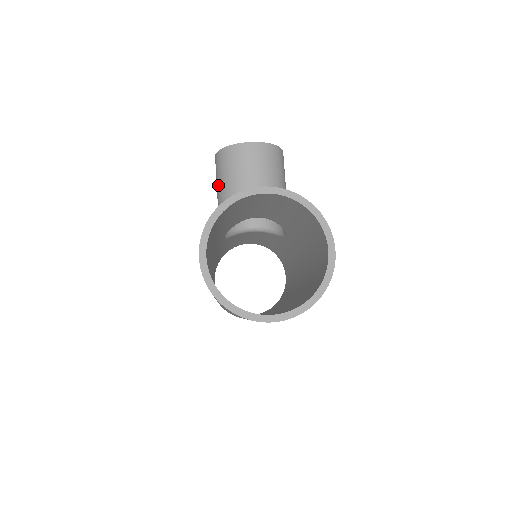
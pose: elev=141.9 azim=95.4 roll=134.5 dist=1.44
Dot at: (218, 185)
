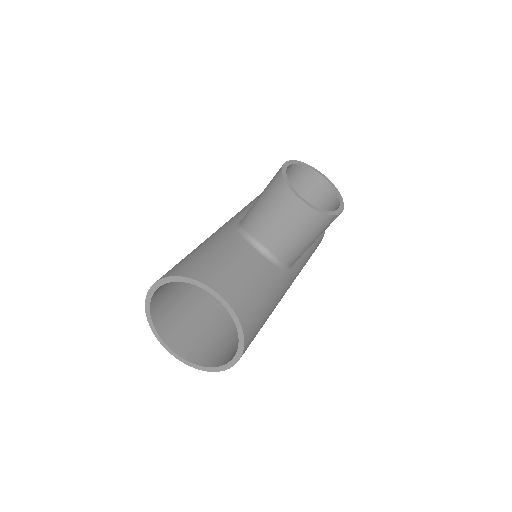
Dot at: (263, 192)
